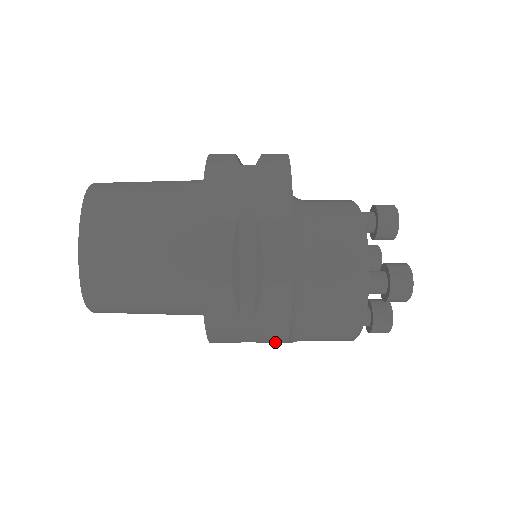
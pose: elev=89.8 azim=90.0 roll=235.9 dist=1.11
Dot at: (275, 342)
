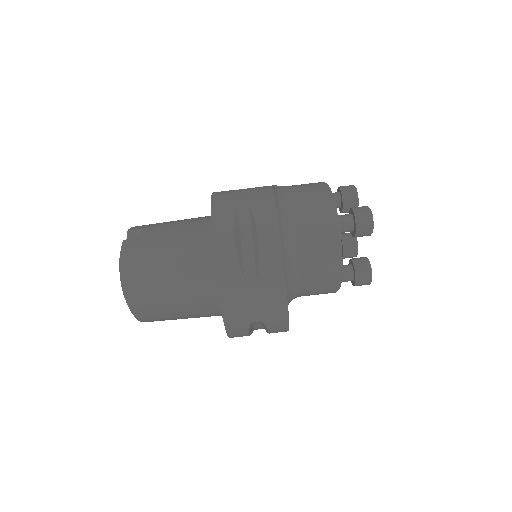
Dot at: occluded
